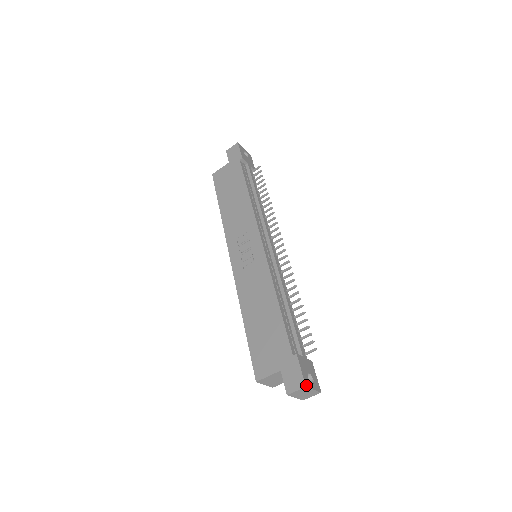
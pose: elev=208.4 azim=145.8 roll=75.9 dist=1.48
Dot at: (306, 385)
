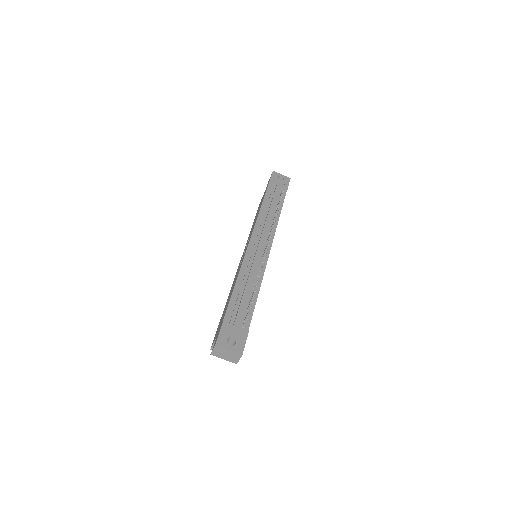
Dot at: (217, 344)
